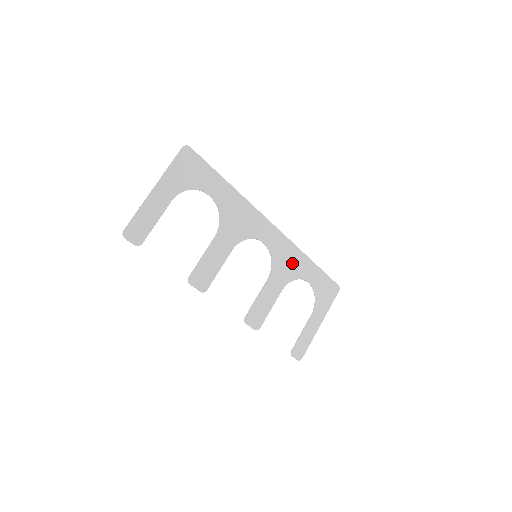
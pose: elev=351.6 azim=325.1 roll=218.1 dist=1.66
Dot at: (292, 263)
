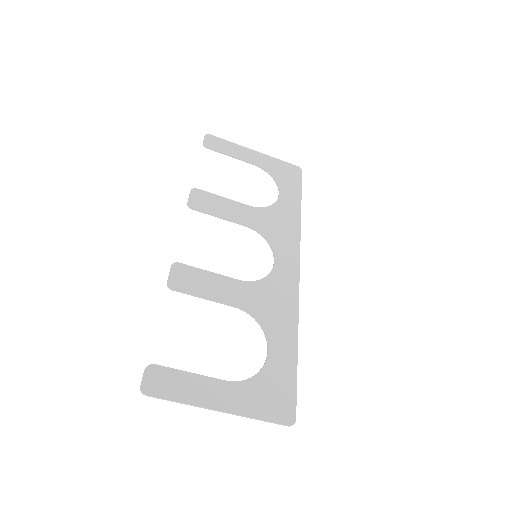
Dot at: (277, 310)
